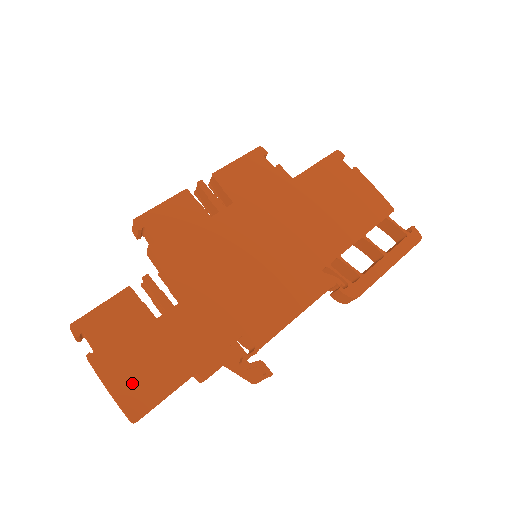
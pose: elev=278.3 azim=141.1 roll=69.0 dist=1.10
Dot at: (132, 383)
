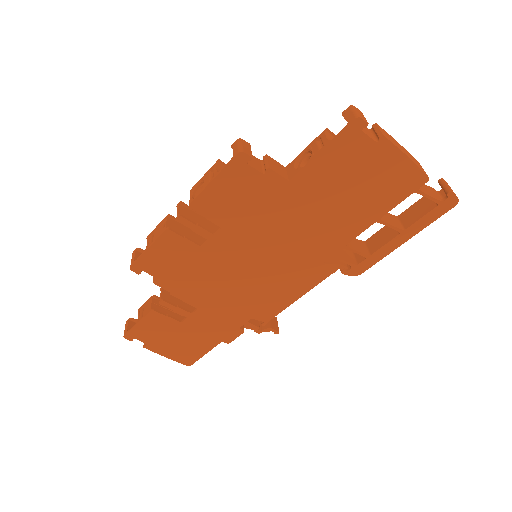
Dot at: (180, 353)
